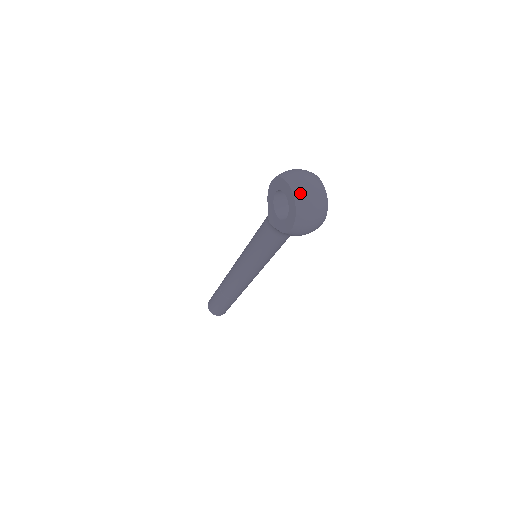
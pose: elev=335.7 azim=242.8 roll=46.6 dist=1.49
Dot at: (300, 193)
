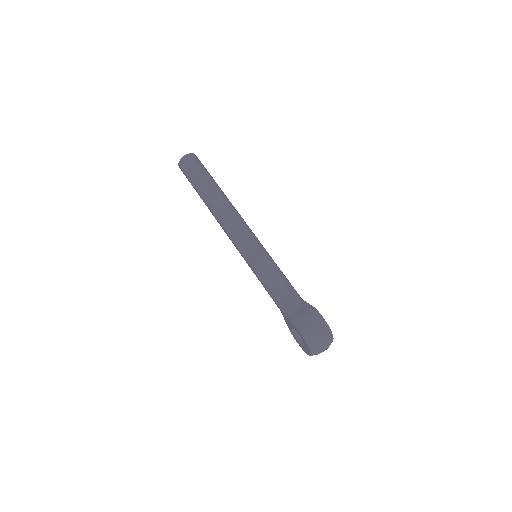
Dot at: occluded
